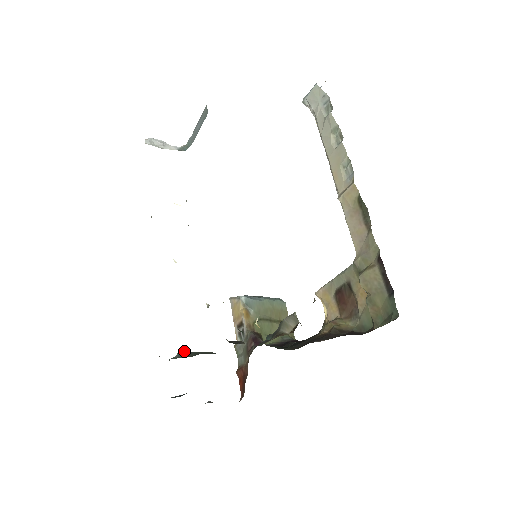
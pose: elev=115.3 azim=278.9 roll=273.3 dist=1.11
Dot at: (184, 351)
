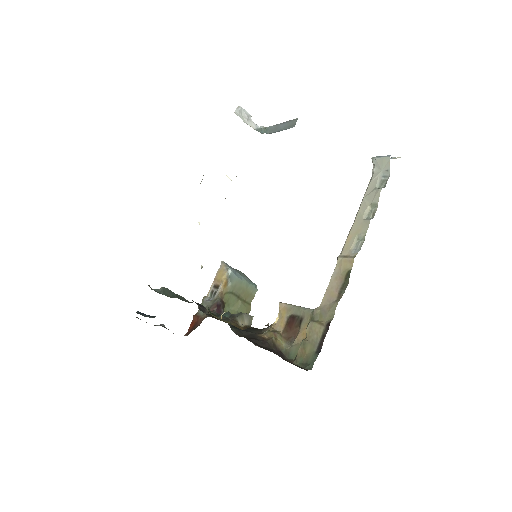
Dot at: (167, 288)
